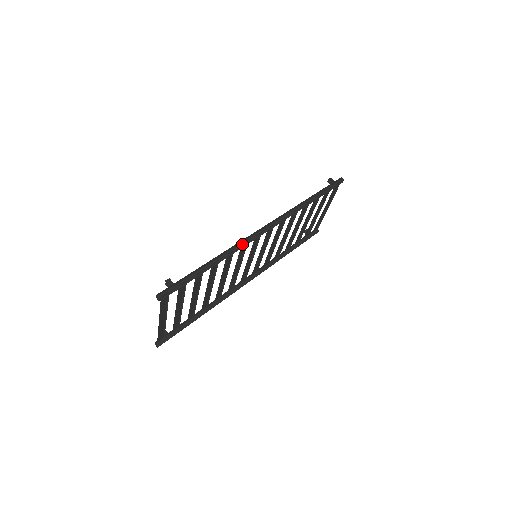
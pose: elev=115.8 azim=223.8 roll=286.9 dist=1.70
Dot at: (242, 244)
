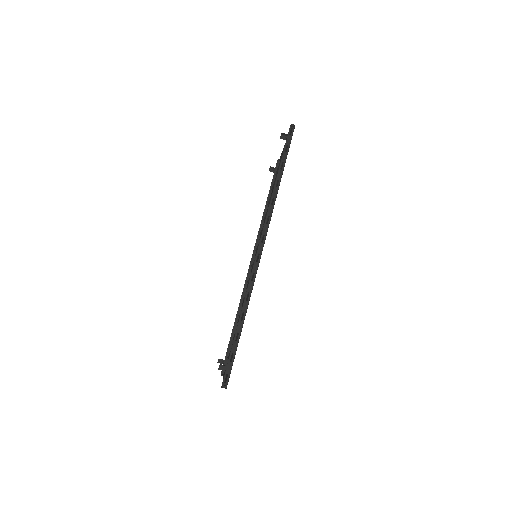
Dot at: occluded
